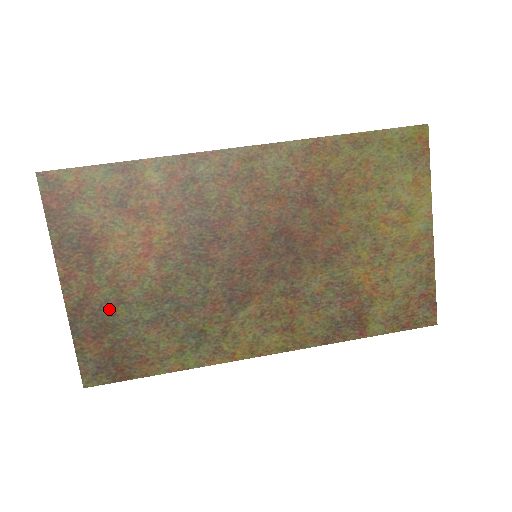
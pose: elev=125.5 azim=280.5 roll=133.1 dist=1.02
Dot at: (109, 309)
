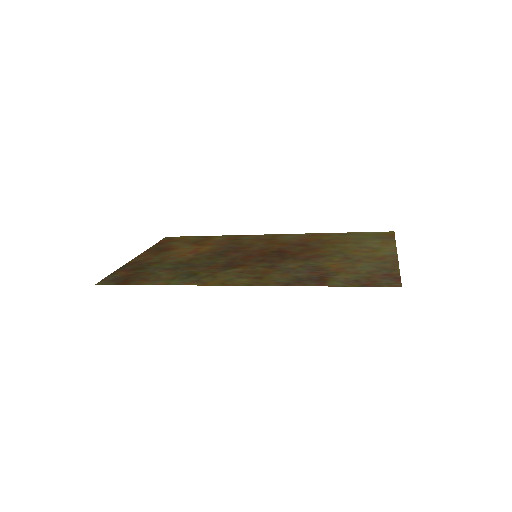
Dot at: (150, 264)
